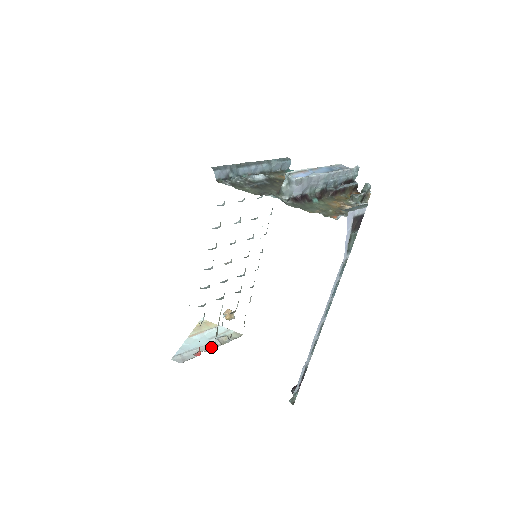
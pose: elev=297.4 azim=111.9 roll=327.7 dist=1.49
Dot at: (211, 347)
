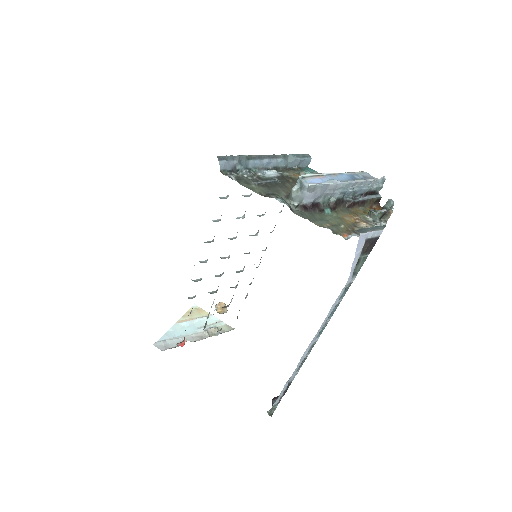
Dot at: (198, 337)
